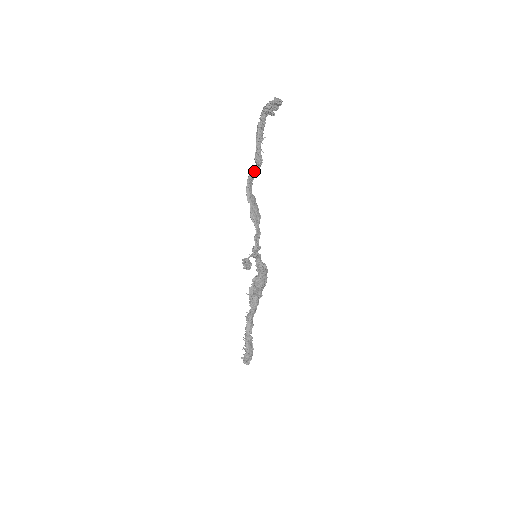
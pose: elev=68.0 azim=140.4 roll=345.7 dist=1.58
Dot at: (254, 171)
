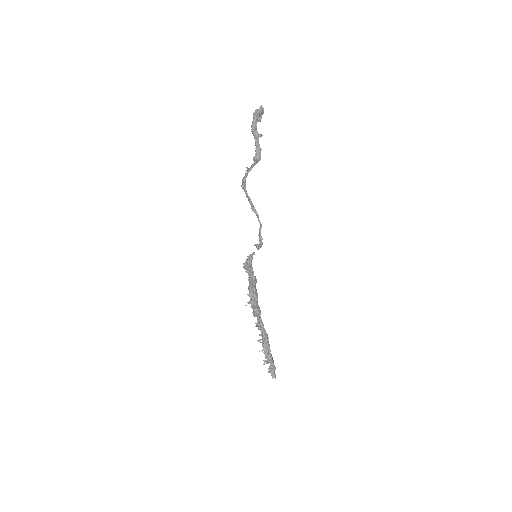
Dot at: (251, 168)
